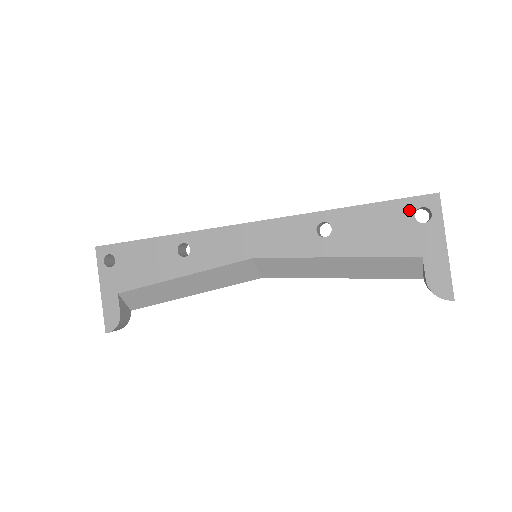
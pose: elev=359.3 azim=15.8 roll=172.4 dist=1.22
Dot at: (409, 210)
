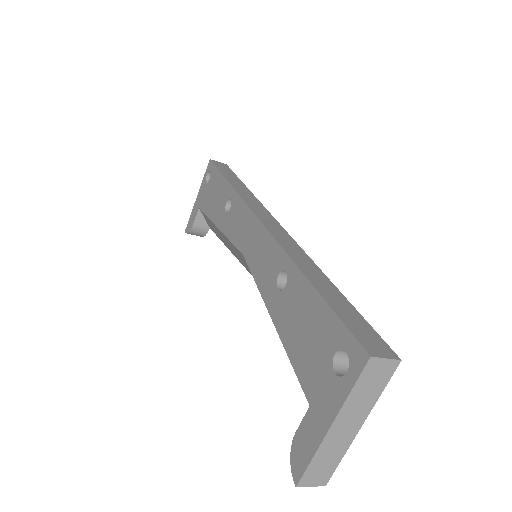
Dot at: (336, 341)
